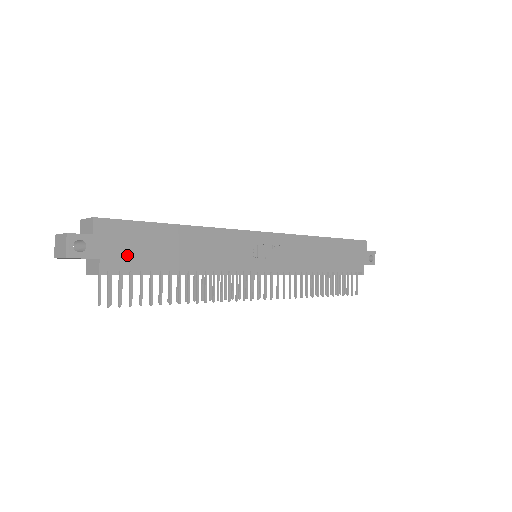
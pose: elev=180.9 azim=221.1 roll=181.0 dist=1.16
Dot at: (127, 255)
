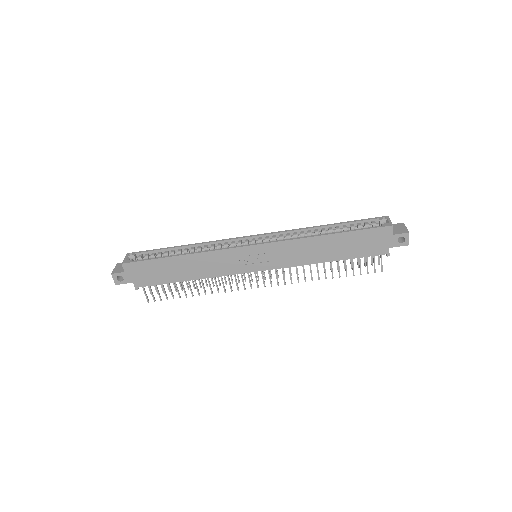
Dot at: (148, 278)
